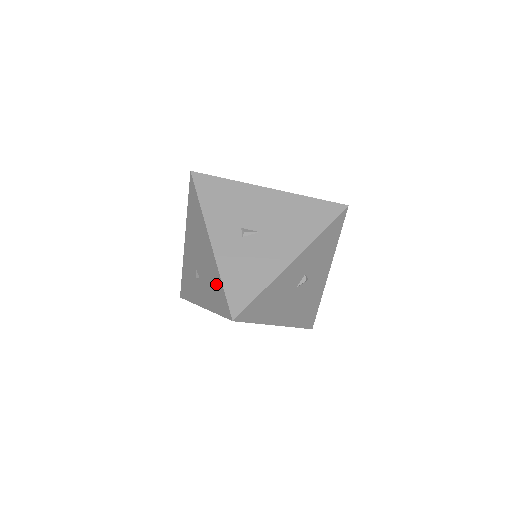
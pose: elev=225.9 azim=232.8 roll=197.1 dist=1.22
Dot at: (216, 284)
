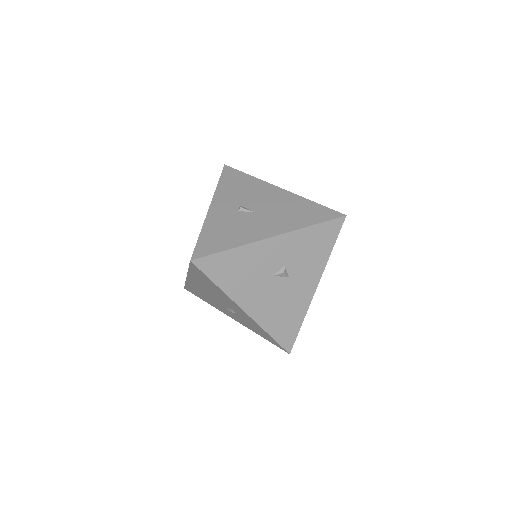
Dot at: occluded
